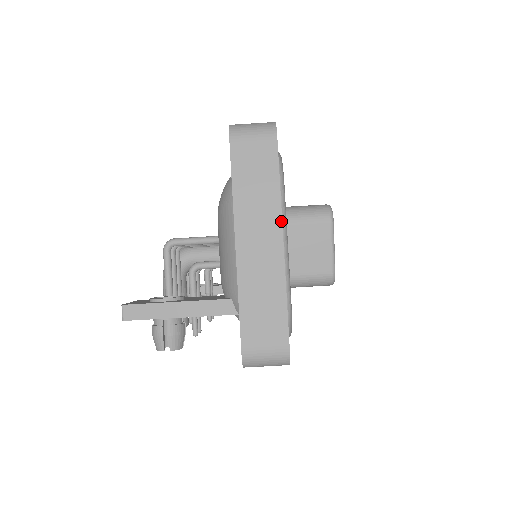
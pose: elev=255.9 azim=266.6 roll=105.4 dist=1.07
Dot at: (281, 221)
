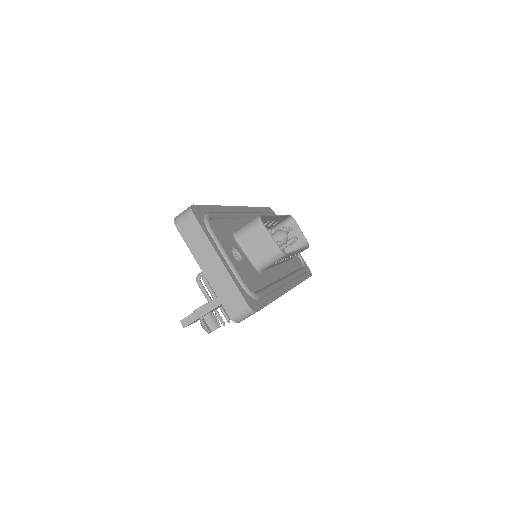
Dot at: (214, 250)
